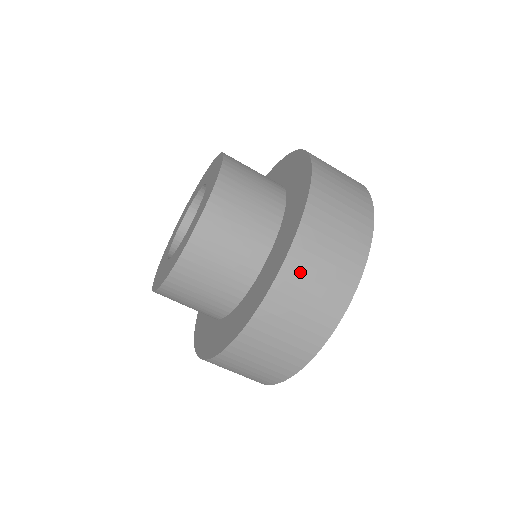
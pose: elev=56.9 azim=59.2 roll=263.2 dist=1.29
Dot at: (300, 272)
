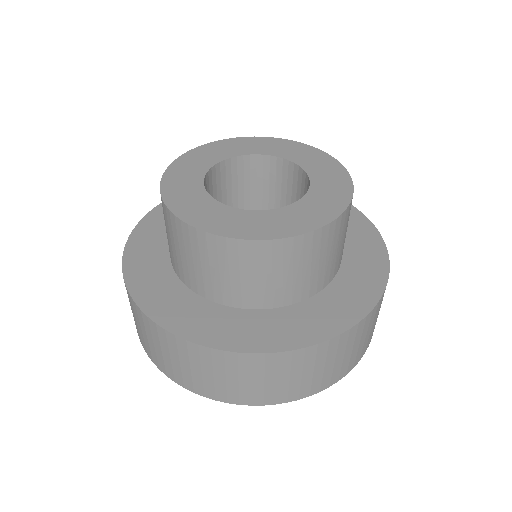
Dot at: (280, 366)
